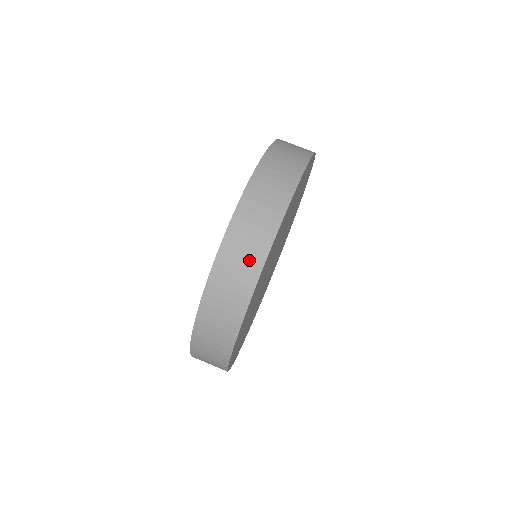
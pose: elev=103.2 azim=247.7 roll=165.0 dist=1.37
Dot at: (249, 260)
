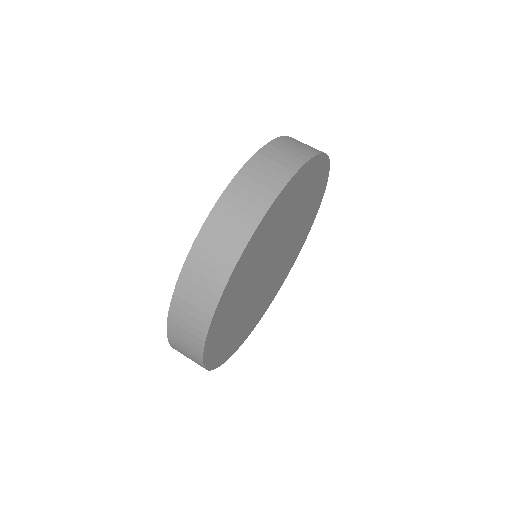
Dot at: (240, 224)
